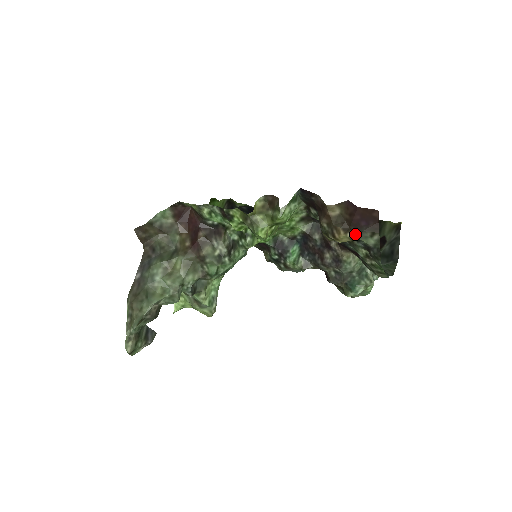
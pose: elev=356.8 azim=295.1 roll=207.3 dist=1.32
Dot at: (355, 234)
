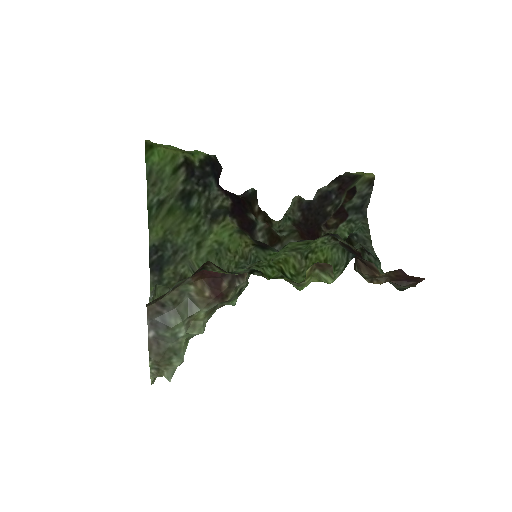
Dot at: (392, 282)
